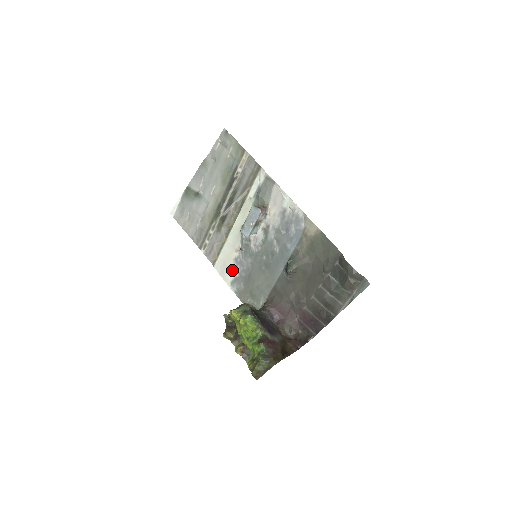
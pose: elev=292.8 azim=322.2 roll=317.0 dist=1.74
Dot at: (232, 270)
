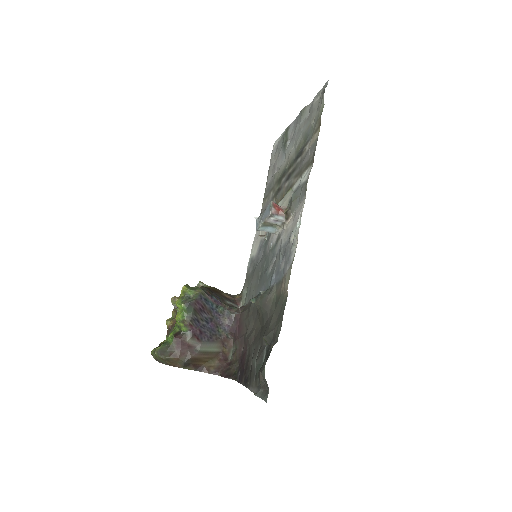
Dot at: (256, 248)
